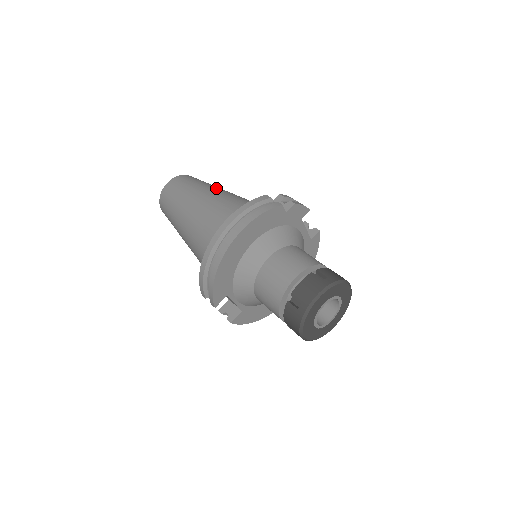
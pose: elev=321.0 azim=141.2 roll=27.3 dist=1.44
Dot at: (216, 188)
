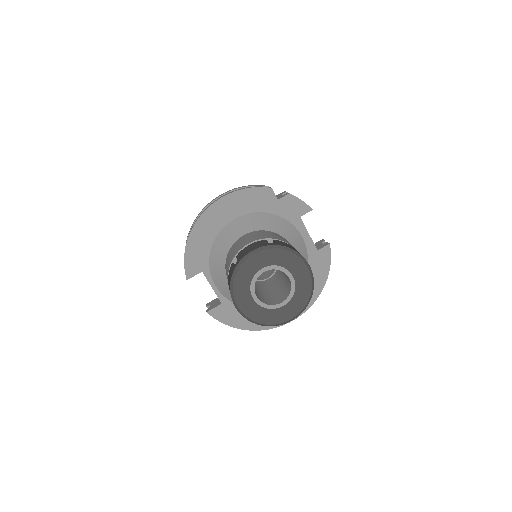
Dot at: occluded
